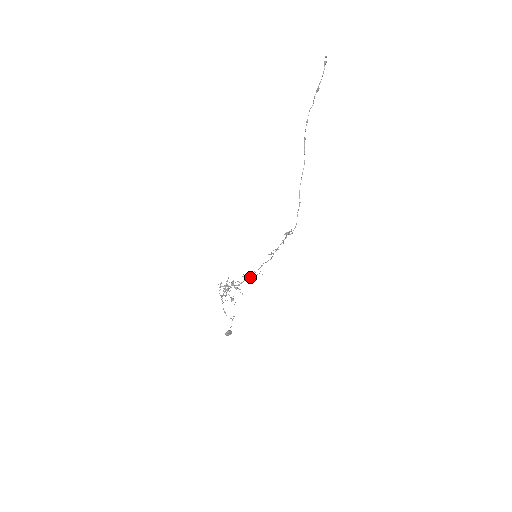
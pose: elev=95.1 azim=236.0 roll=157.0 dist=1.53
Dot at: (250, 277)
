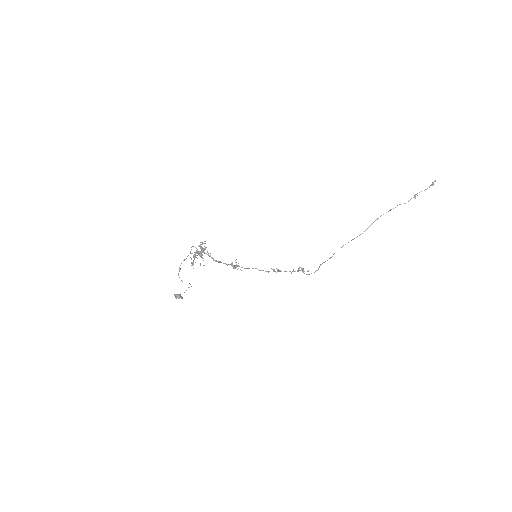
Dot at: (233, 266)
